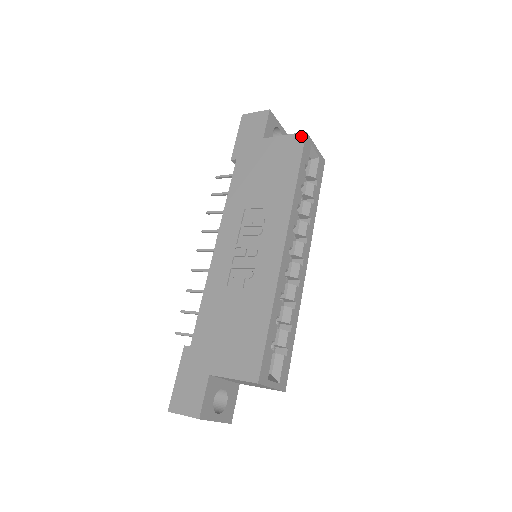
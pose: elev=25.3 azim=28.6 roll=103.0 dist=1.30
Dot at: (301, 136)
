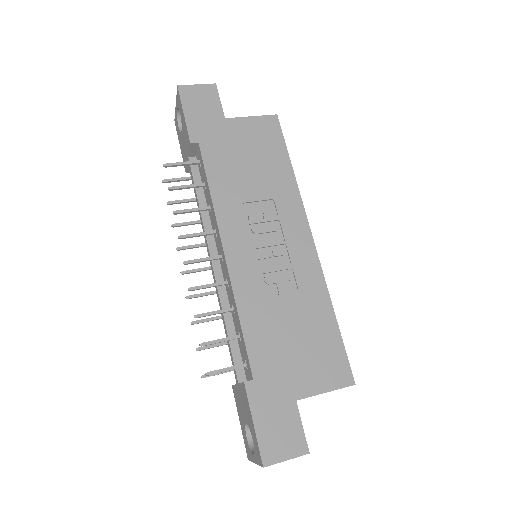
Dot at: (273, 119)
